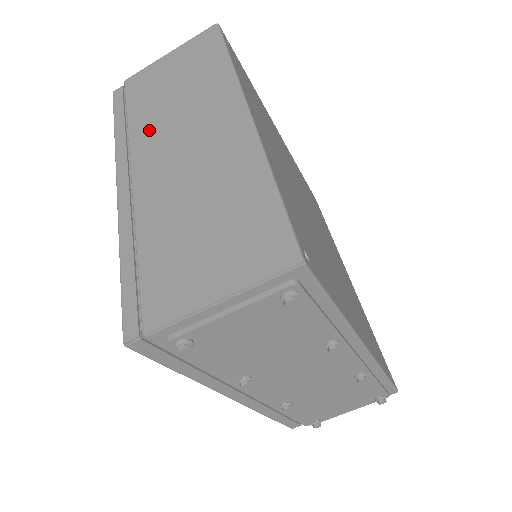
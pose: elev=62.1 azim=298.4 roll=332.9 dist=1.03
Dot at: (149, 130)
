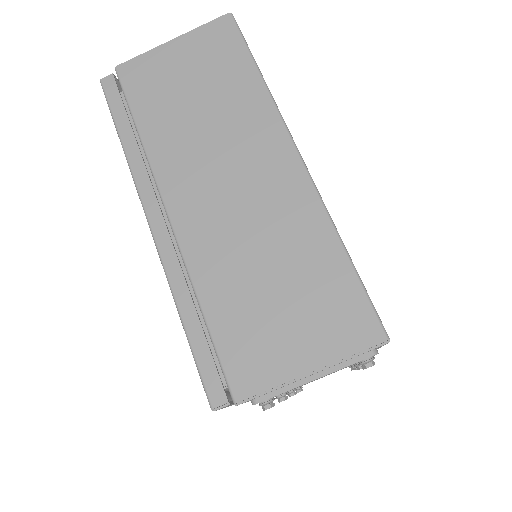
Dot at: (174, 153)
